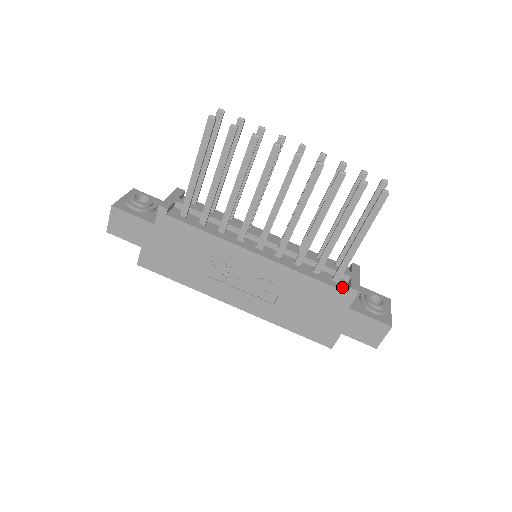
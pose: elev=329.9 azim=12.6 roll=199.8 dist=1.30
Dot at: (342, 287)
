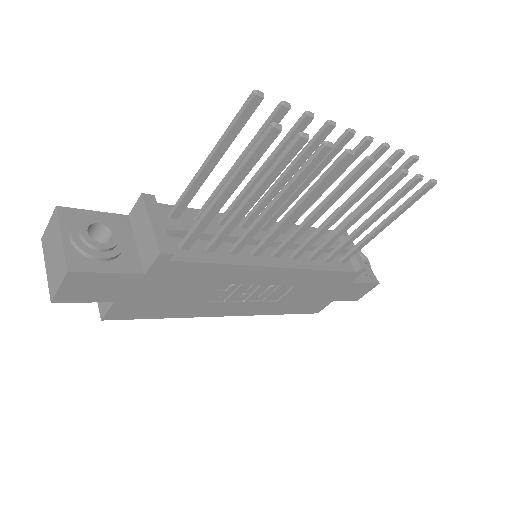
Dot at: (350, 267)
